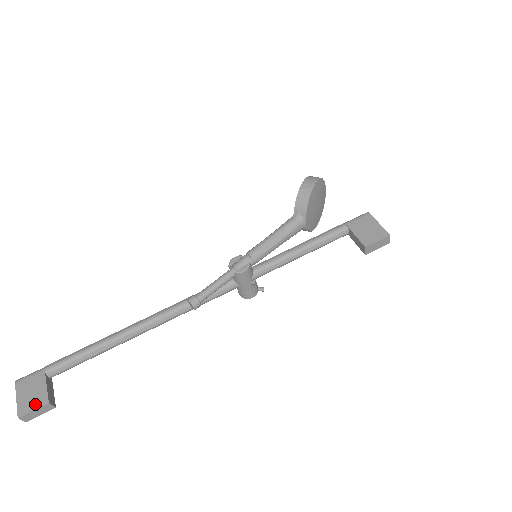
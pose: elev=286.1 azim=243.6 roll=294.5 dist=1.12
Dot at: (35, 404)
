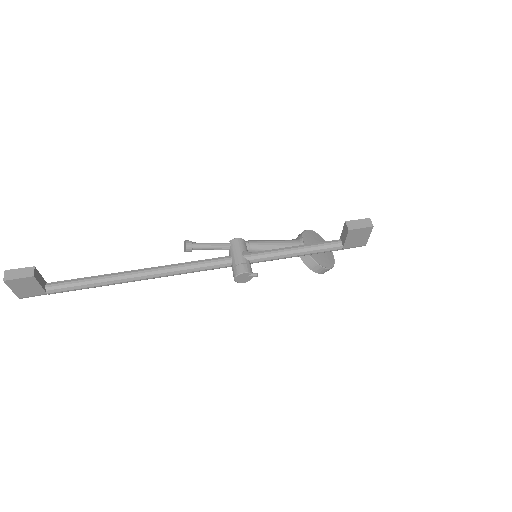
Dot at: (24, 270)
